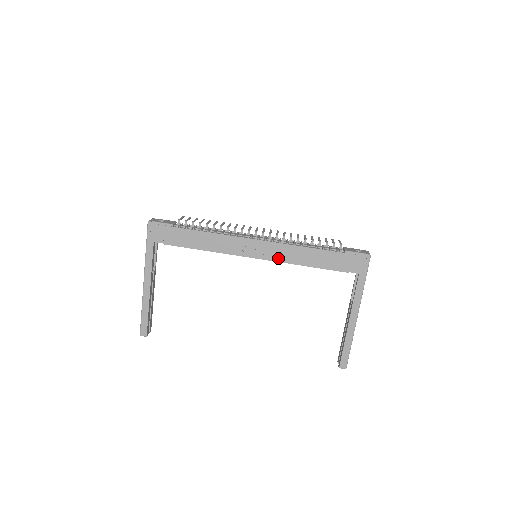
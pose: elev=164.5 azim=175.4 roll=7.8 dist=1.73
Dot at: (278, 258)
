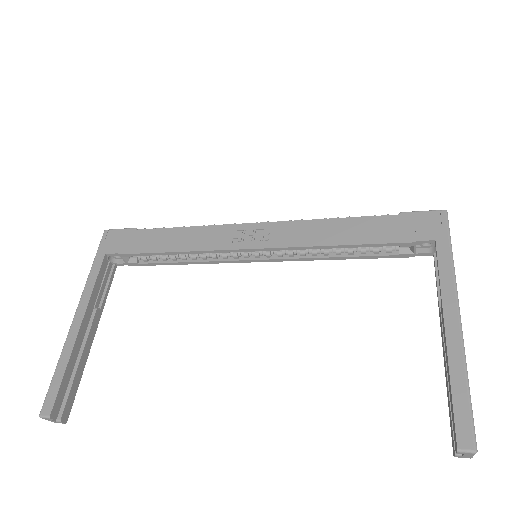
Dot at: (289, 242)
